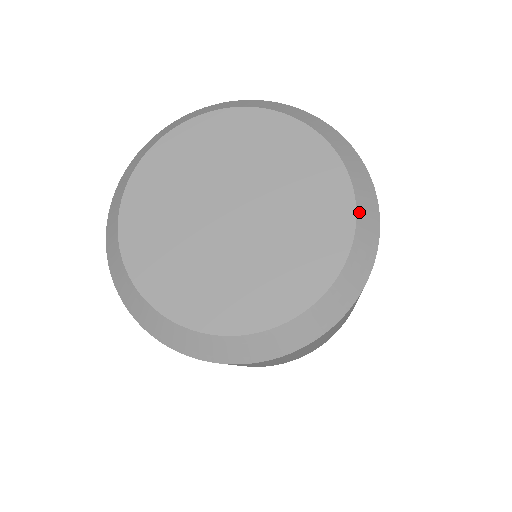
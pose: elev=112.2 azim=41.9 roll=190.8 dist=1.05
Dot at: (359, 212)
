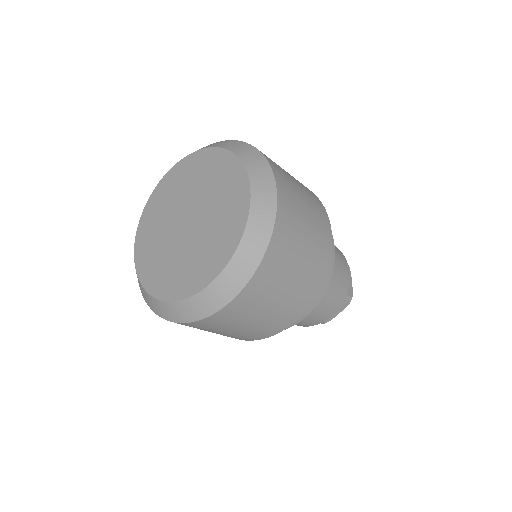
Dot at: (233, 262)
